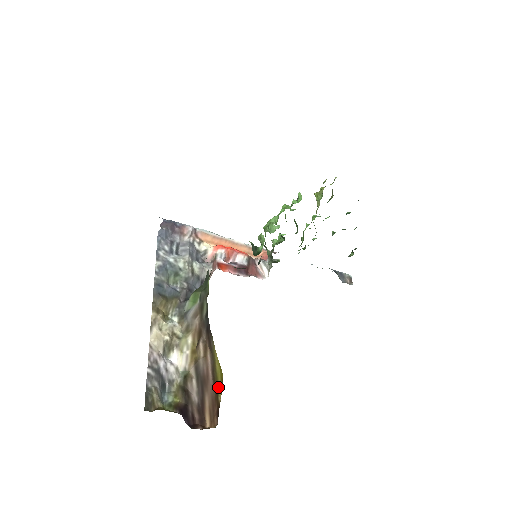
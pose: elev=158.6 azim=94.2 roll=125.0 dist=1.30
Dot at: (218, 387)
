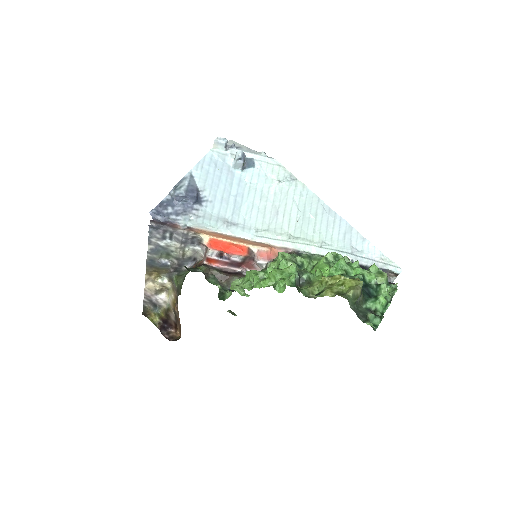
Dot at: occluded
